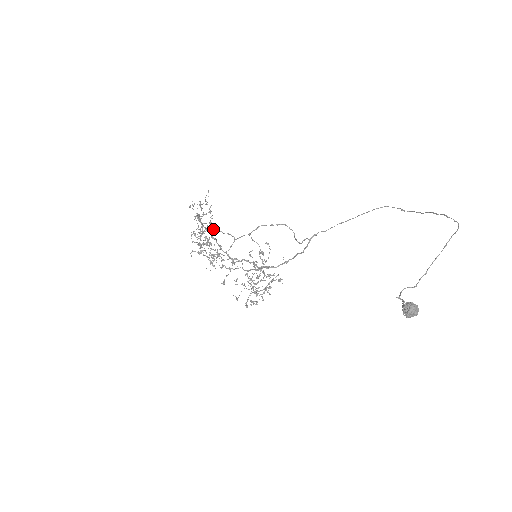
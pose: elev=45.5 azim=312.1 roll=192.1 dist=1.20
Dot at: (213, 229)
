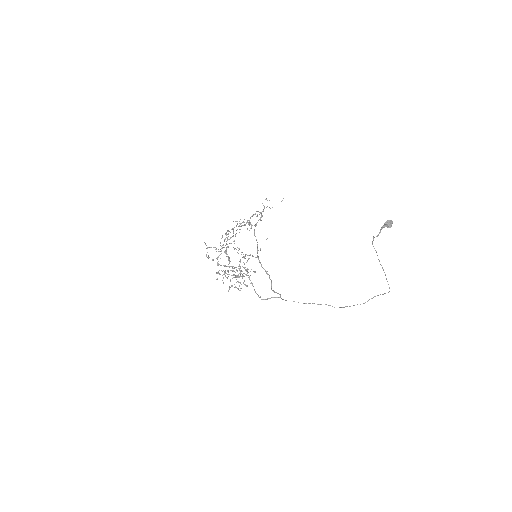
Dot at: (225, 251)
